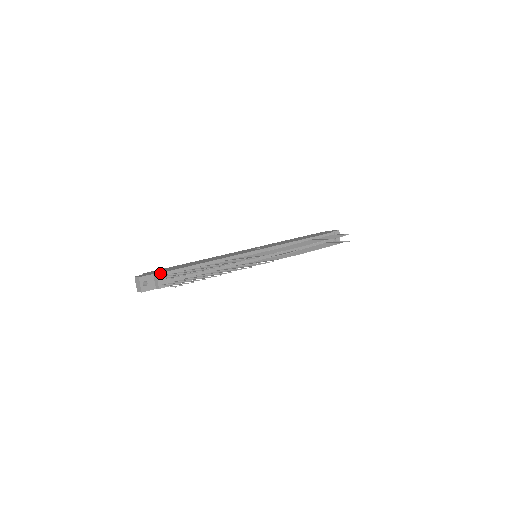
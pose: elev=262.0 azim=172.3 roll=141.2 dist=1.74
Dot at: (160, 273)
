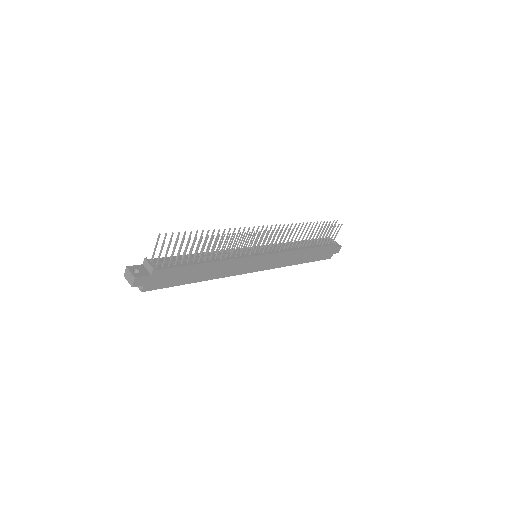
Dot at: (149, 259)
